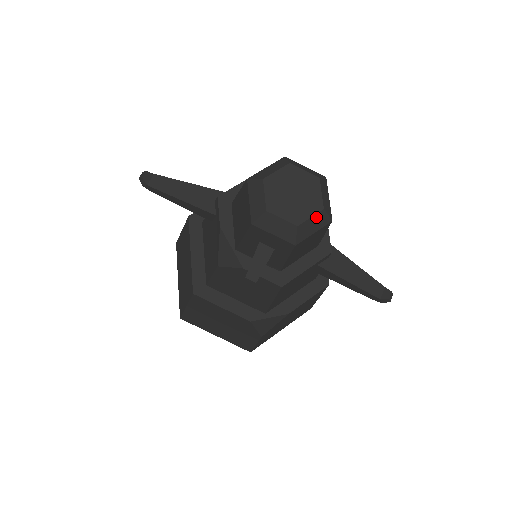
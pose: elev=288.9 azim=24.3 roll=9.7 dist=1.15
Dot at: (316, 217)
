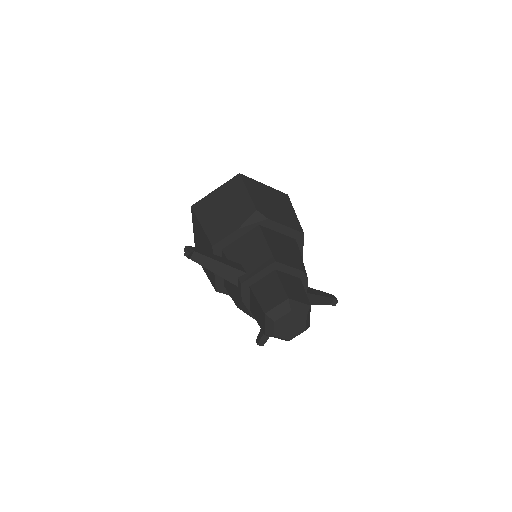
Dot at: occluded
